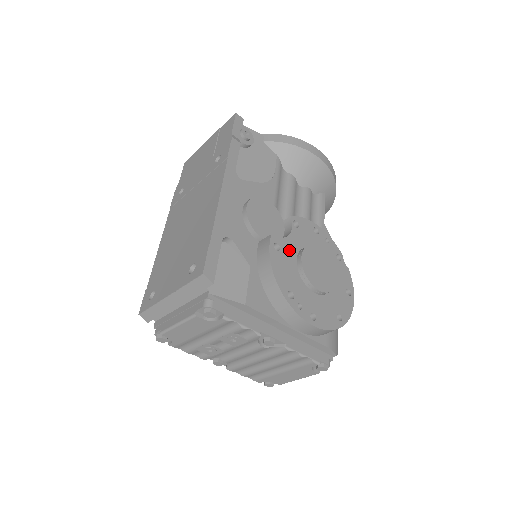
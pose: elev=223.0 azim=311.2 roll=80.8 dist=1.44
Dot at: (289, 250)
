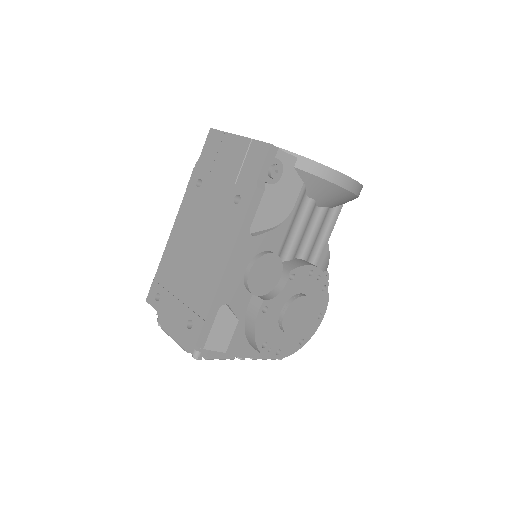
Dot at: (276, 306)
